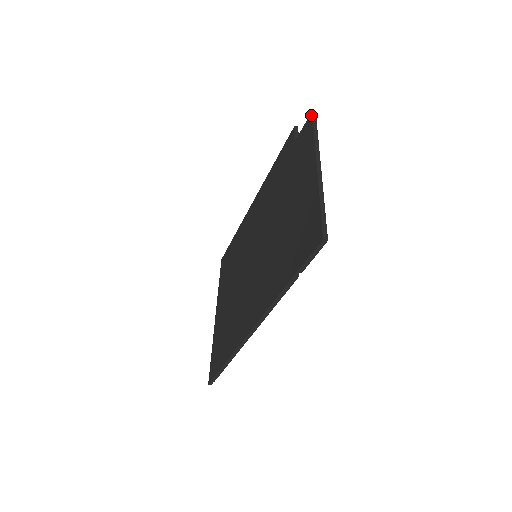
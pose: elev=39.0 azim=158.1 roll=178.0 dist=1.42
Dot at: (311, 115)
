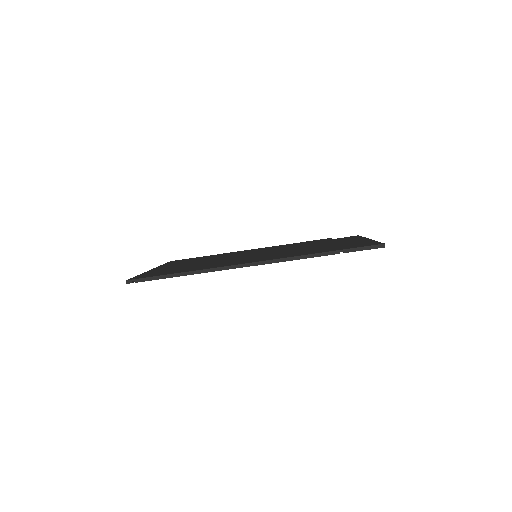
Dot at: (358, 235)
